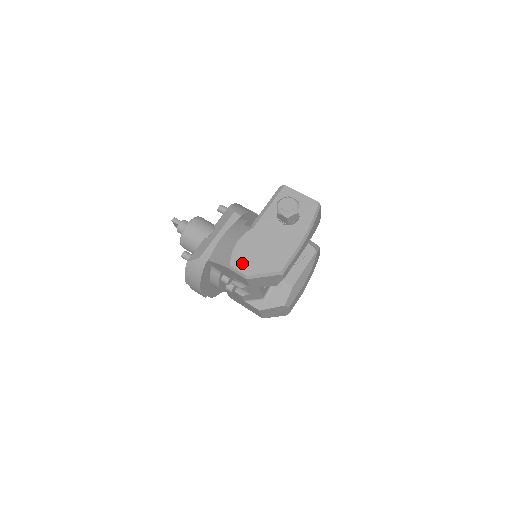
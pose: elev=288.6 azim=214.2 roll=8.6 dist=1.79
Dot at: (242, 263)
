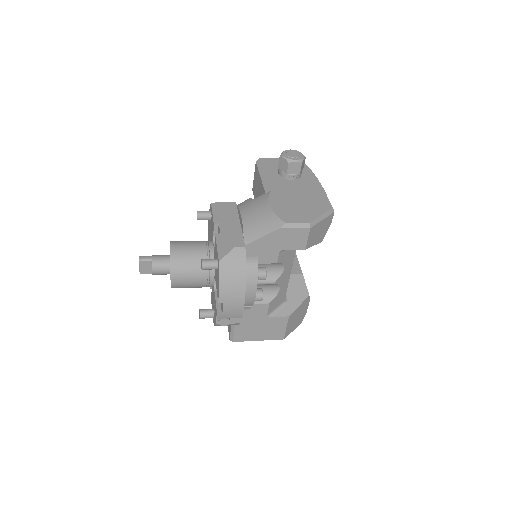
Dot at: (294, 216)
